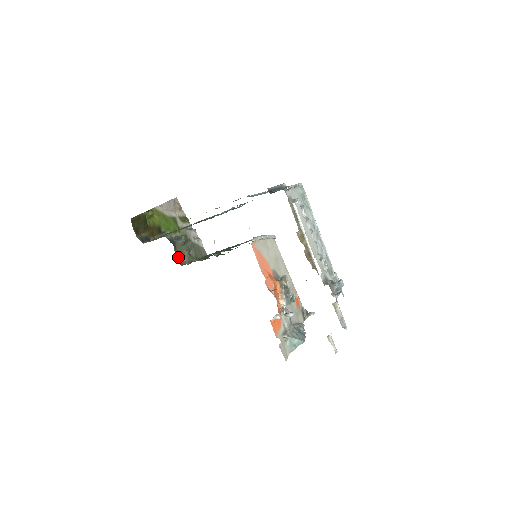
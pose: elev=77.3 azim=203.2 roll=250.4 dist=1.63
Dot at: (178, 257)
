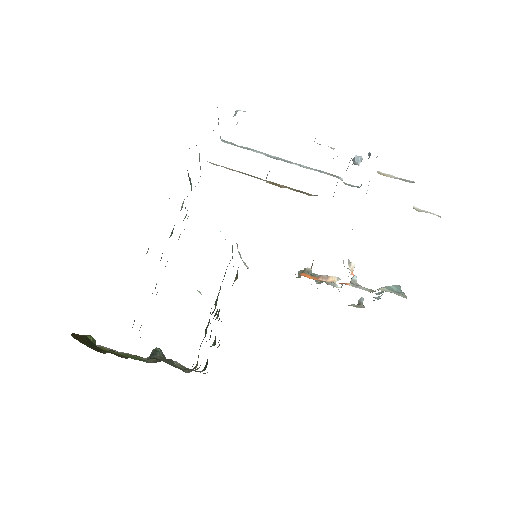
Dot at: occluded
